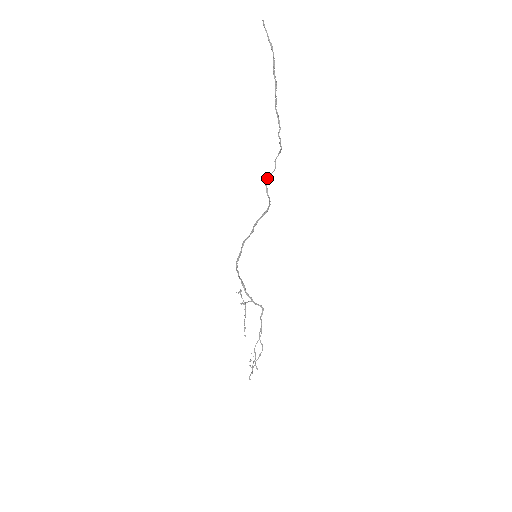
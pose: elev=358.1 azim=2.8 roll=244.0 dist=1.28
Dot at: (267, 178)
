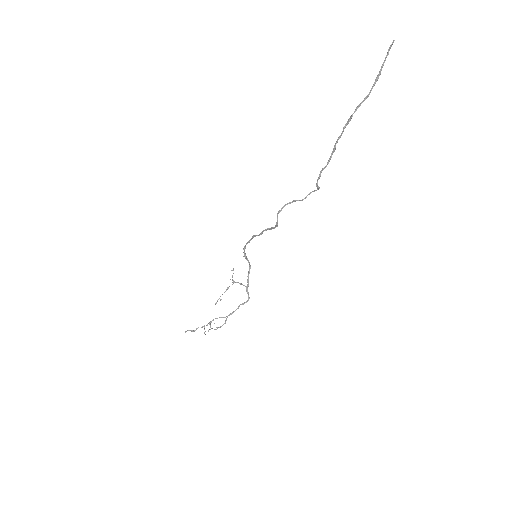
Dot at: (292, 201)
